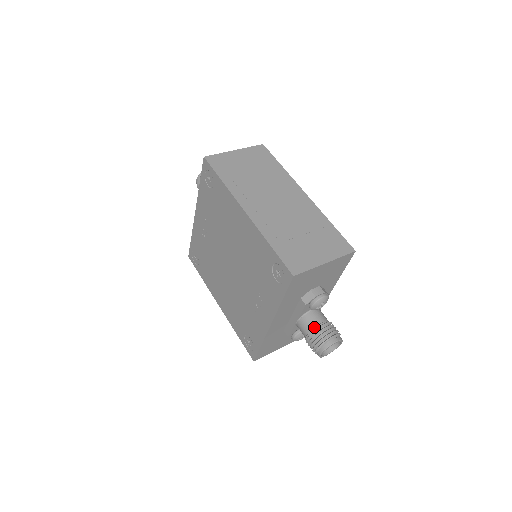
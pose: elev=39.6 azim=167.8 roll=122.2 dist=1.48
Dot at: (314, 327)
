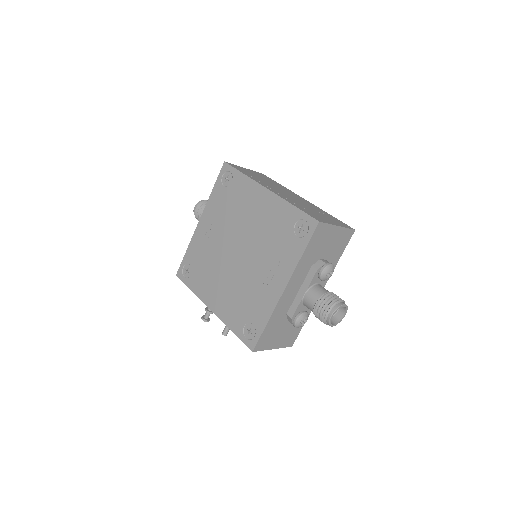
Dot at: (323, 294)
